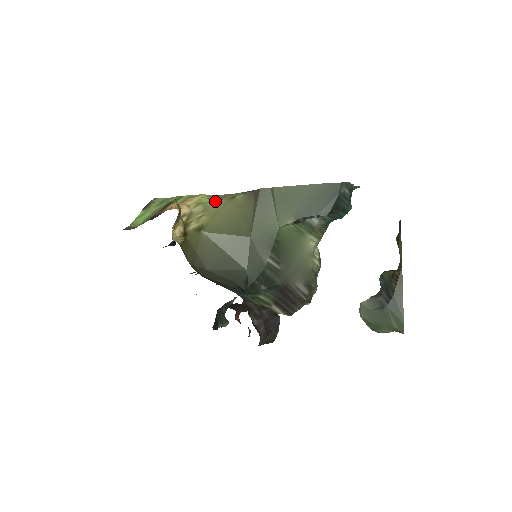
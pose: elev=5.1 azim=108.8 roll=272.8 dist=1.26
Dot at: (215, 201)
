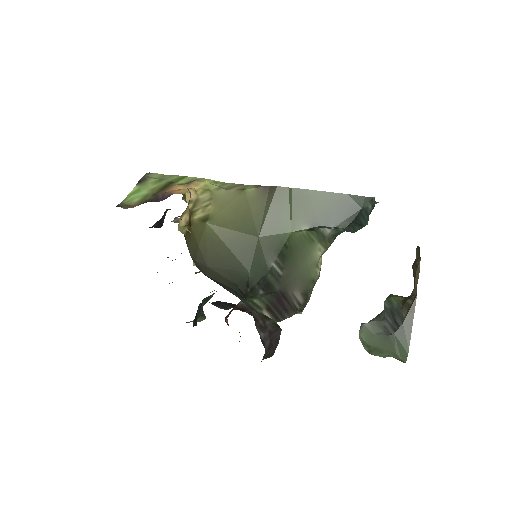
Dot at: (223, 190)
